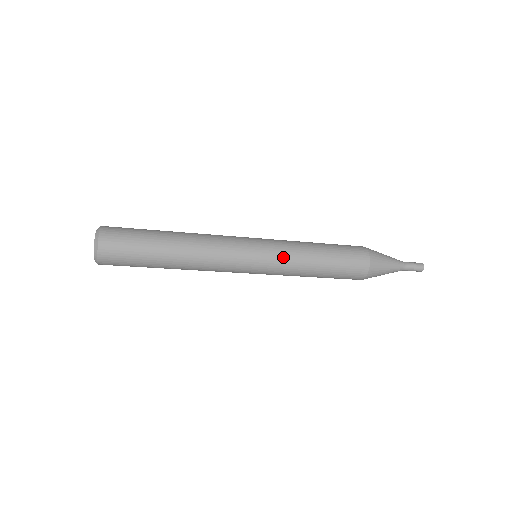
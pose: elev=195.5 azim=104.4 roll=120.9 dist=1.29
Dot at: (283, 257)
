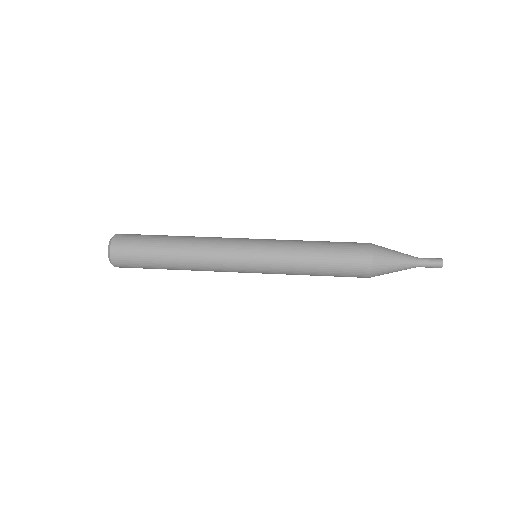
Dot at: (277, 269)
